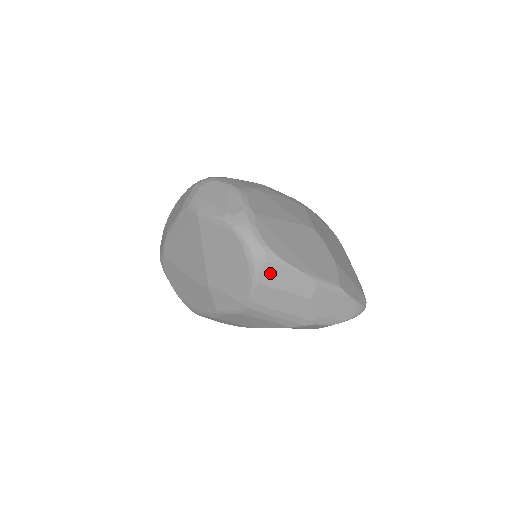
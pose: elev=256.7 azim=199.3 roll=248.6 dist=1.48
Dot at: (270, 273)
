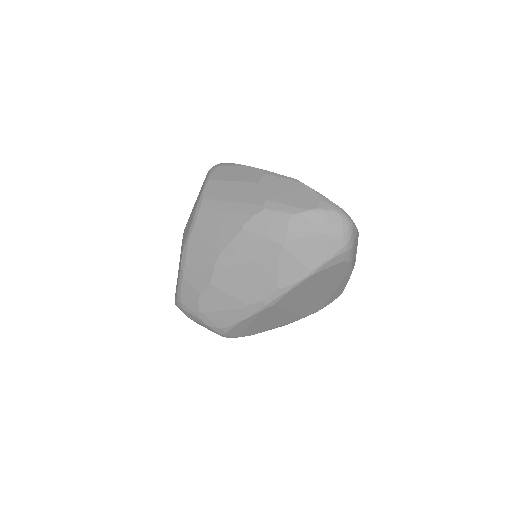
Dot at: (221, 172)
